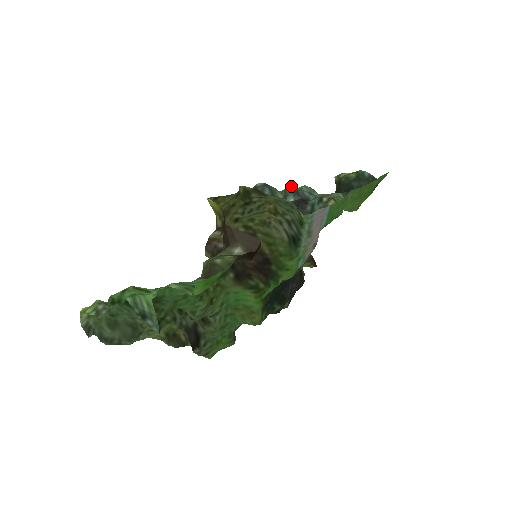
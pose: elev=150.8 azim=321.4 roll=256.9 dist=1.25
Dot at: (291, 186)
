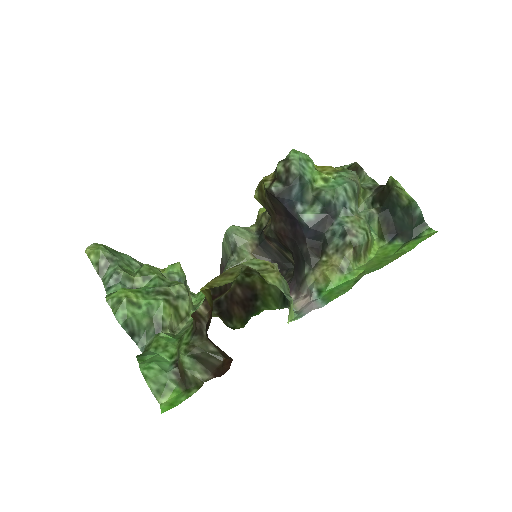
Dot at: (326, 194)
